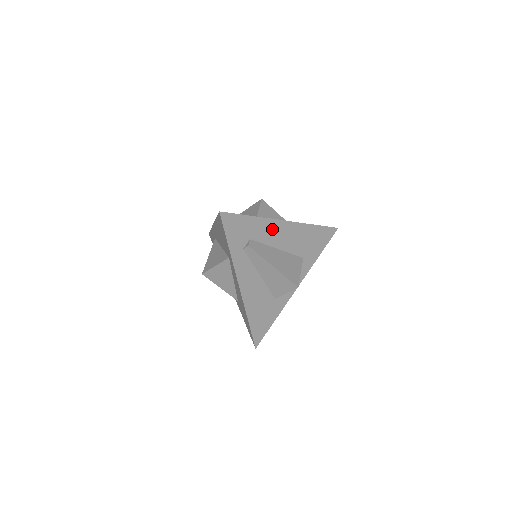
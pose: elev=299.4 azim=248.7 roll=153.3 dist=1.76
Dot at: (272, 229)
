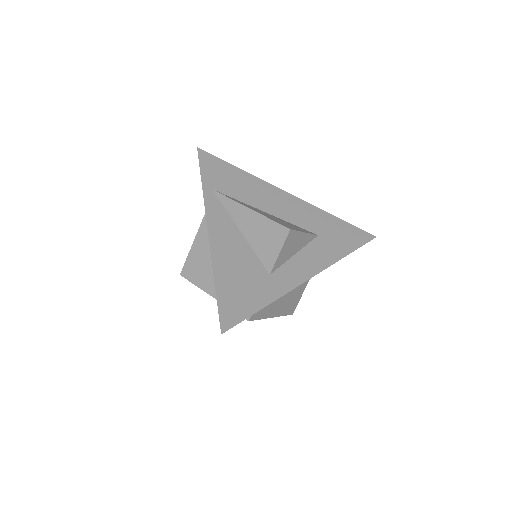
Dot at: occluded
